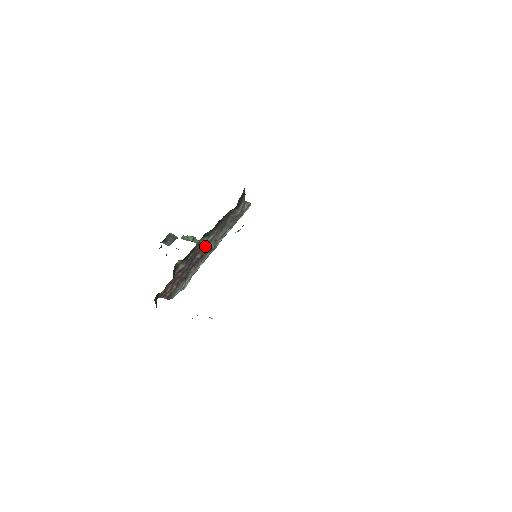
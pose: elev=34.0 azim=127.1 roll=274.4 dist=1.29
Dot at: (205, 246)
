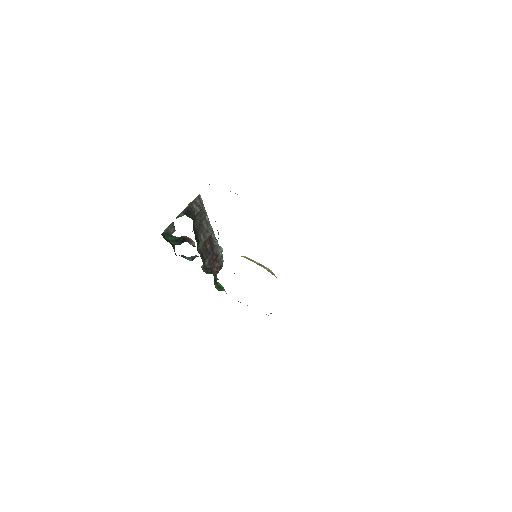
Dot at: (205, 241)
